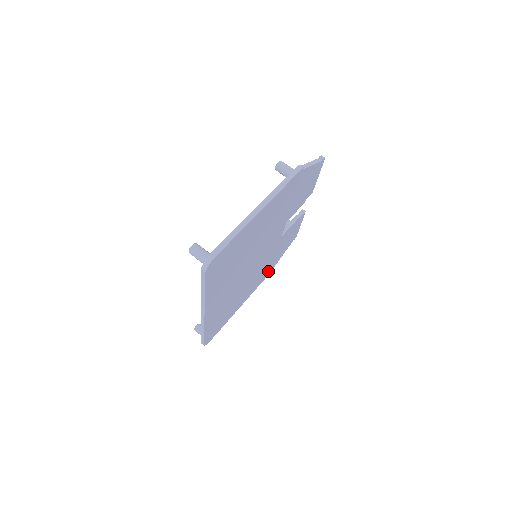
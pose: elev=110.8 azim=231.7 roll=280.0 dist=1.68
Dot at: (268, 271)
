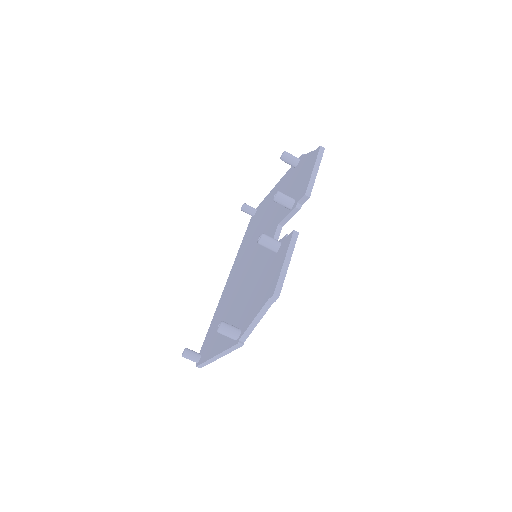
Dot at: occluded
